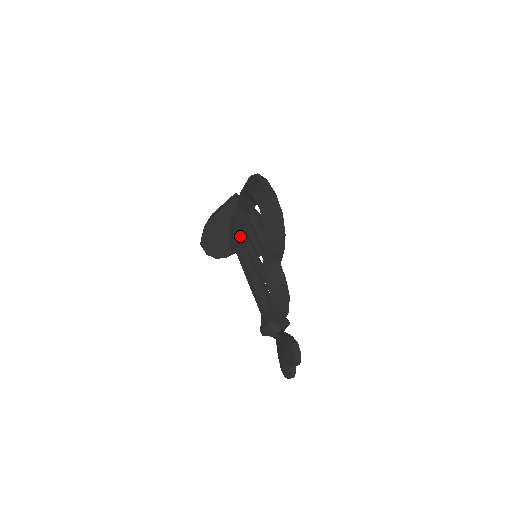
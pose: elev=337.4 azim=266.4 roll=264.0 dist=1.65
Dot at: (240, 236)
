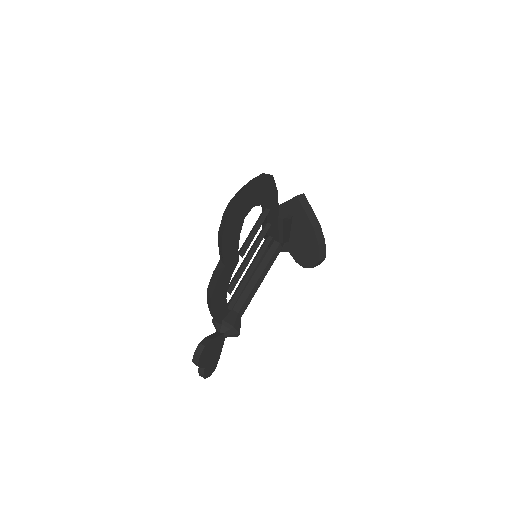
Dot at: occluded
